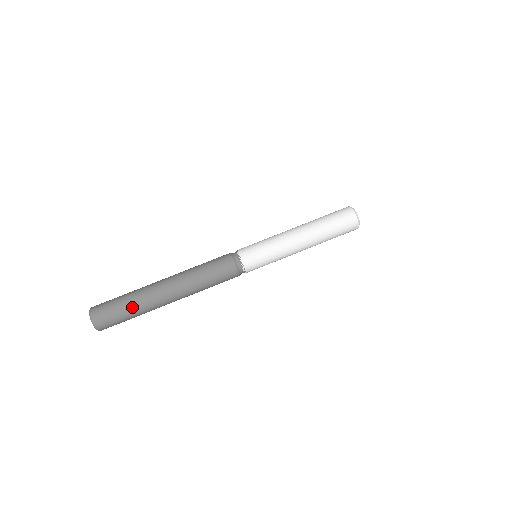
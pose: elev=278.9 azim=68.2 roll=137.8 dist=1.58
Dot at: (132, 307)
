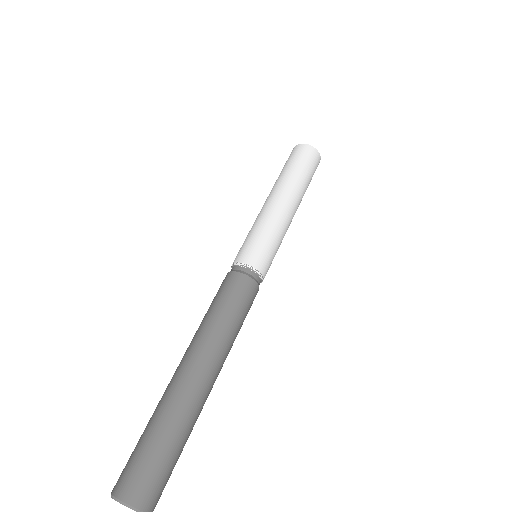
Dot at: (160, 426)
